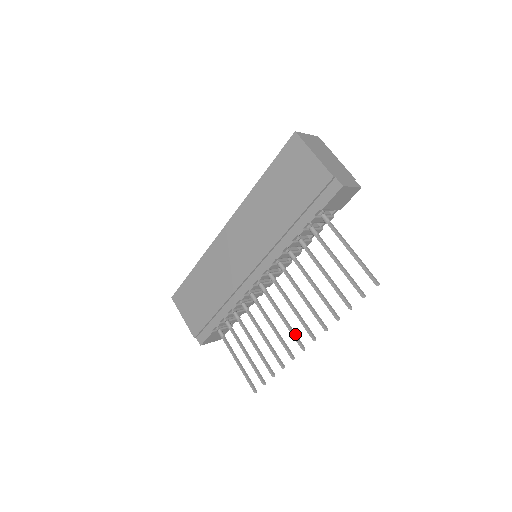
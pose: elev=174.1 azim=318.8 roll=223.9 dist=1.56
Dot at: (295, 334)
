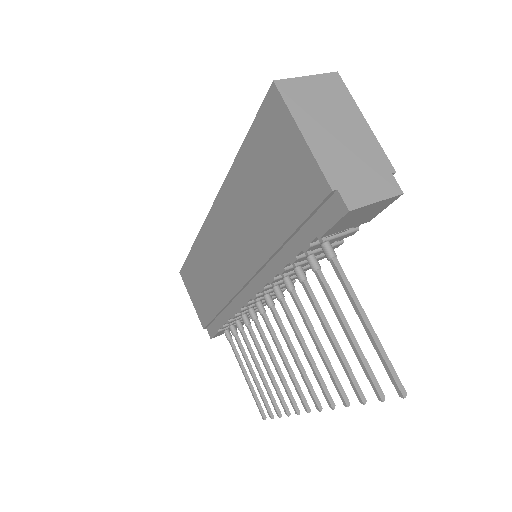
Dot at: (298, 387)
